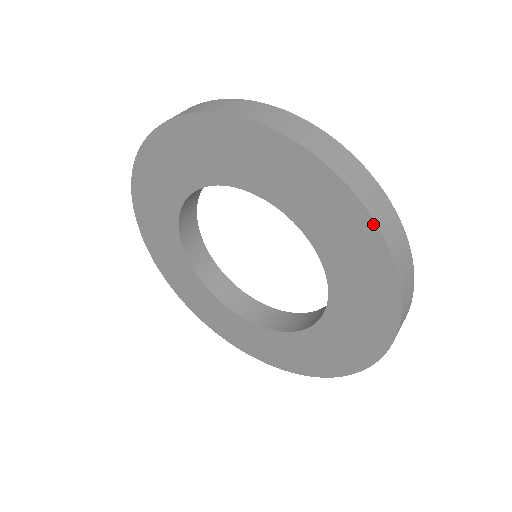
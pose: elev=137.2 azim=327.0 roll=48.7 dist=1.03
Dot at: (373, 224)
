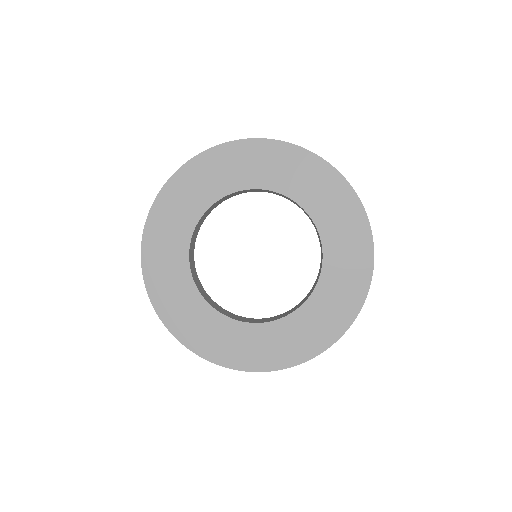
Dot at: (371, 238)
